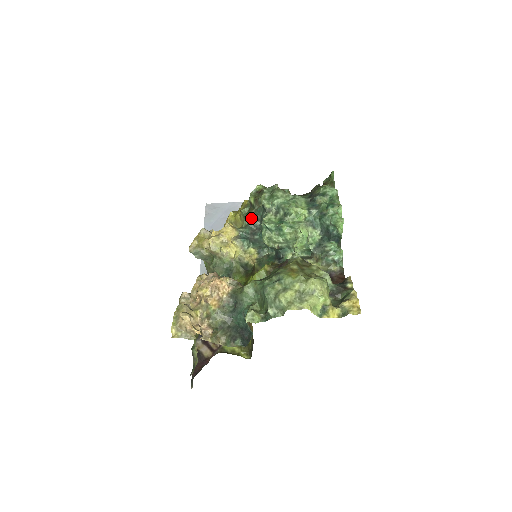
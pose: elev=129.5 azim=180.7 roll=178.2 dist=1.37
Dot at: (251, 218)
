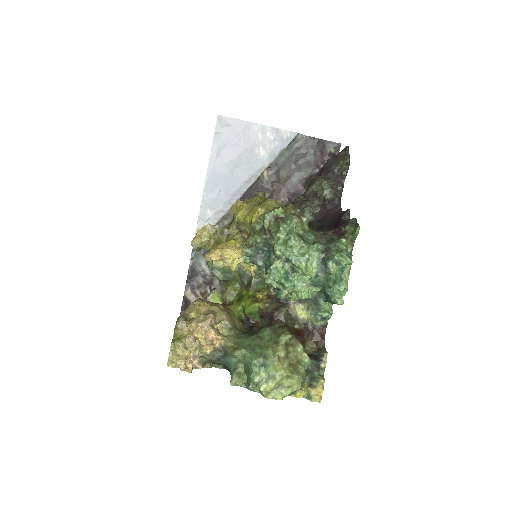
Dot at: (260, 242)
